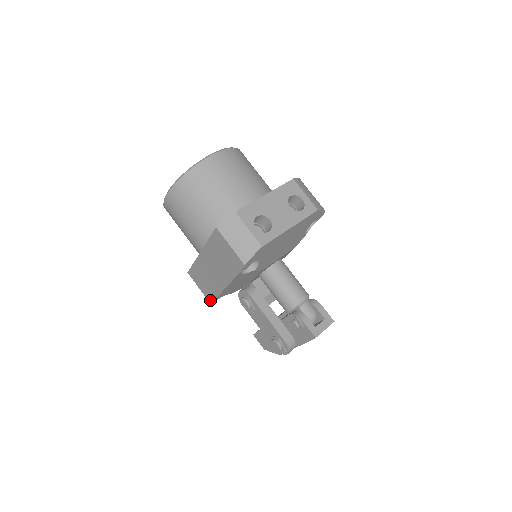
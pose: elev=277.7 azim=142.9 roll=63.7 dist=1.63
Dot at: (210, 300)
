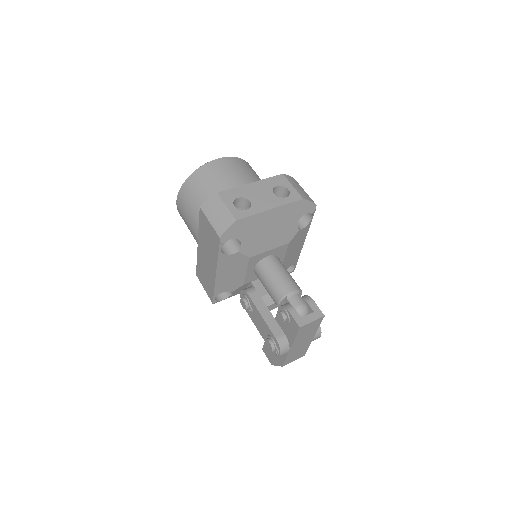
Dot at: (211, 298)
